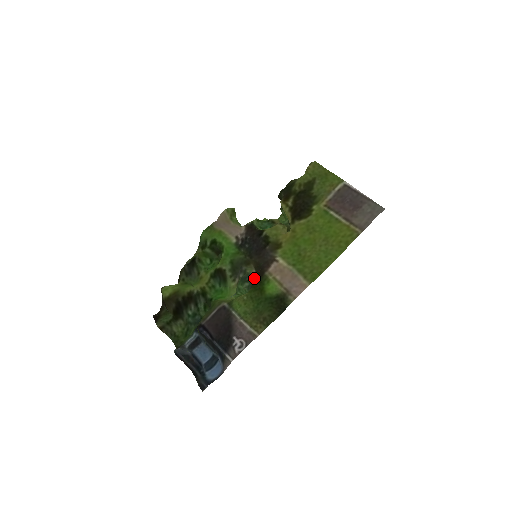
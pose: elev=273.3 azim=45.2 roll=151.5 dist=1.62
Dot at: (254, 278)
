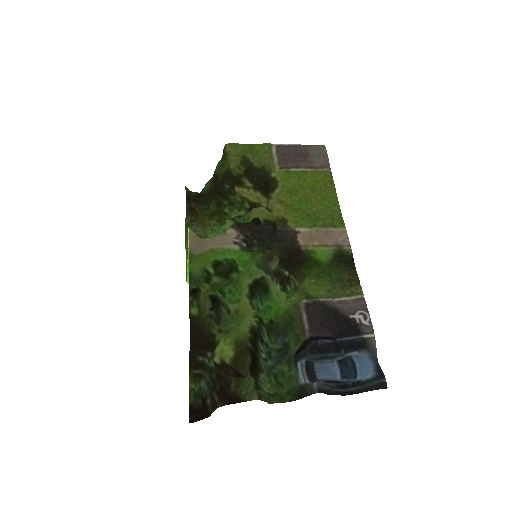
Dot at: occluded
